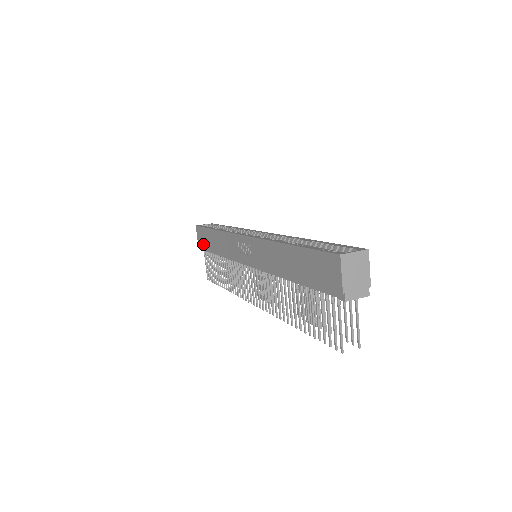
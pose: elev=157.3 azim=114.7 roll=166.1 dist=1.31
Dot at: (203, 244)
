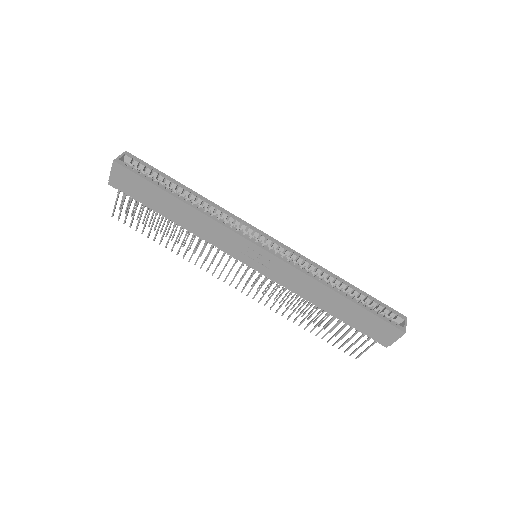
Dot at: (131, 191)
